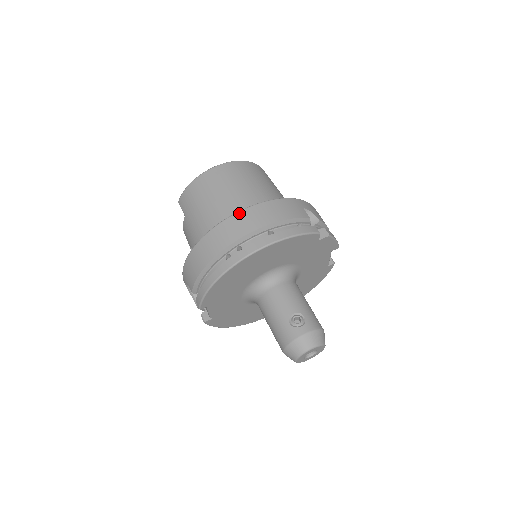
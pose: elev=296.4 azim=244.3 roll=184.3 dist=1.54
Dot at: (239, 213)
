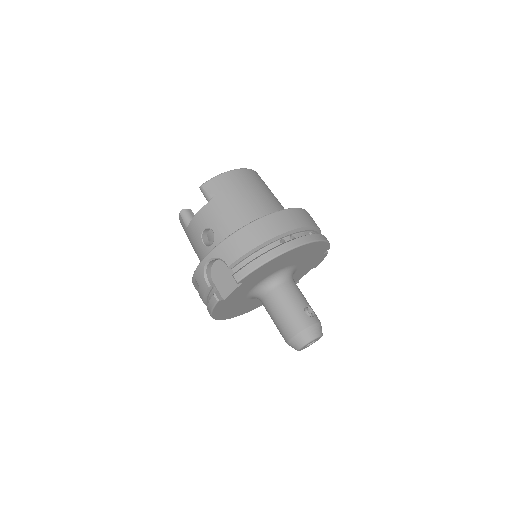
Dot at: (291, 209)
